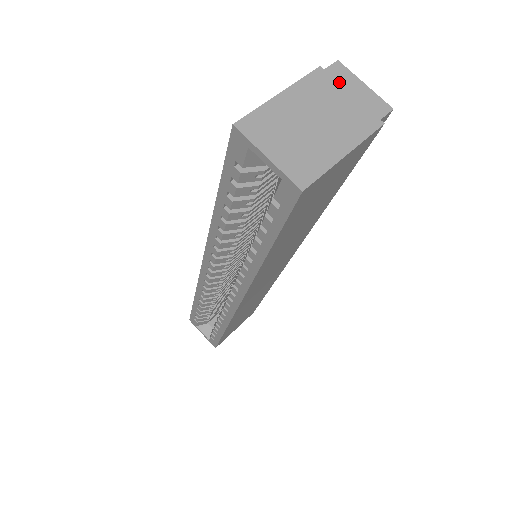
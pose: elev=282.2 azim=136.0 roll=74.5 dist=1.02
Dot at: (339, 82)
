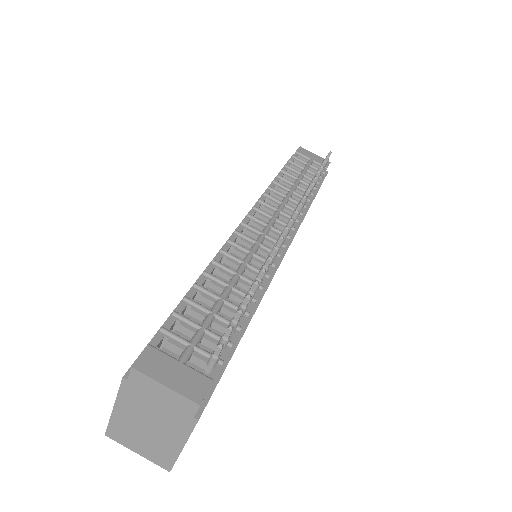
Dot at: (145, 389)
